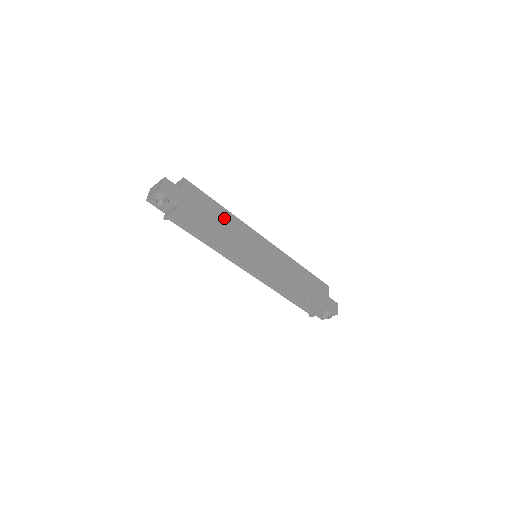
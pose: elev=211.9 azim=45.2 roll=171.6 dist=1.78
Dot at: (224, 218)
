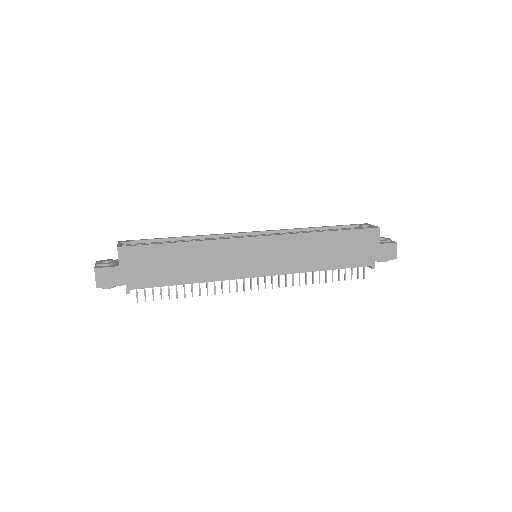
Dot at: (190, 257)
